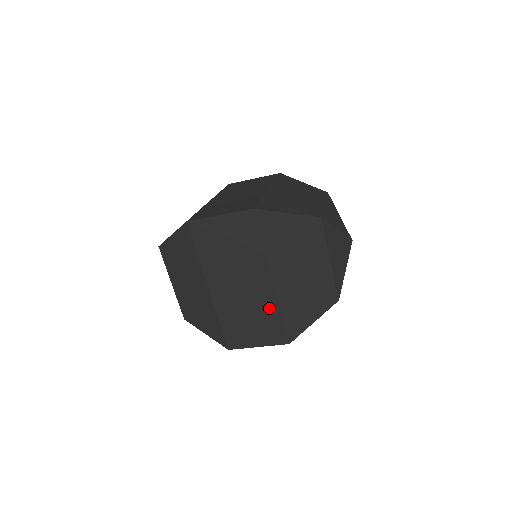
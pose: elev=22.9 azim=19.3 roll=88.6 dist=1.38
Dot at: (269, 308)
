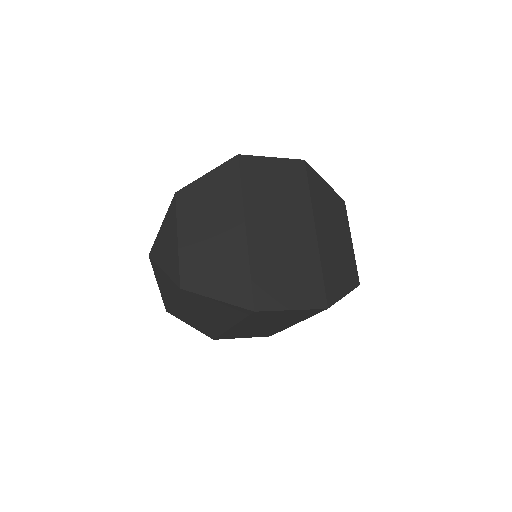
Dot at: (309, 261)
